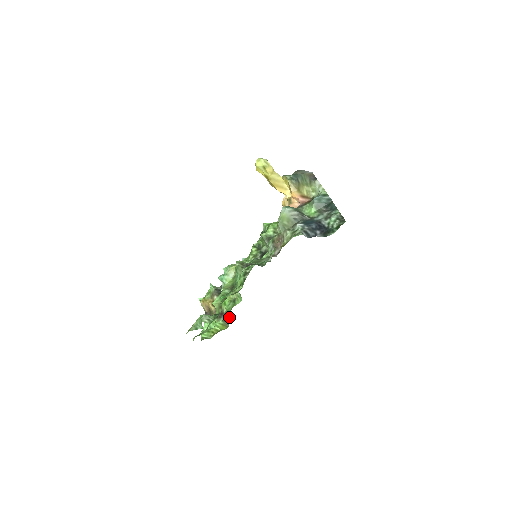
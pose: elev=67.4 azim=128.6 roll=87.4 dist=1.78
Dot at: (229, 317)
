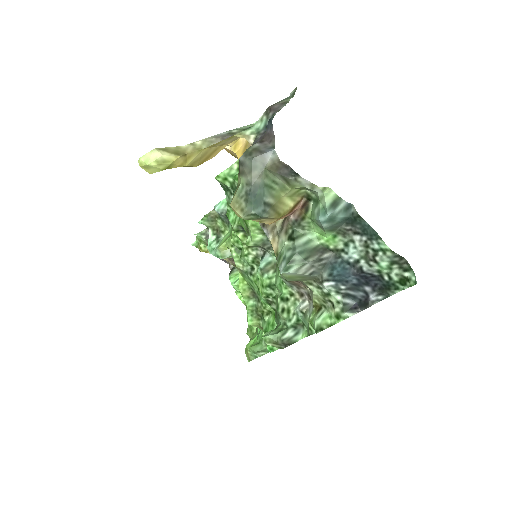
Dot at: occluded
